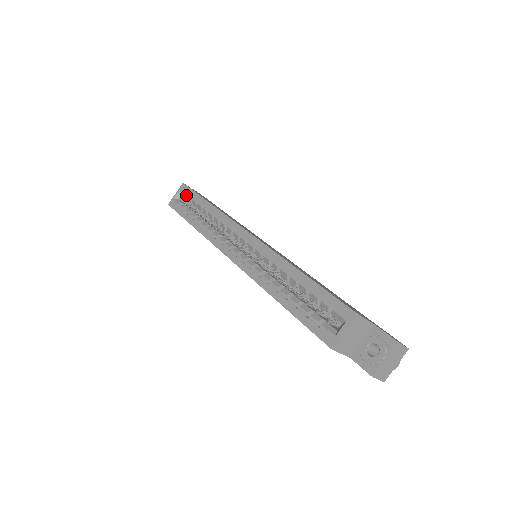
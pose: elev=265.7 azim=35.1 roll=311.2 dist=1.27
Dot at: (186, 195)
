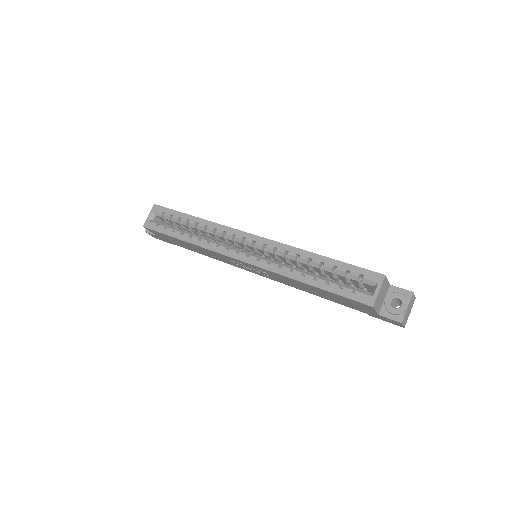
Dot at: (162, 215)
